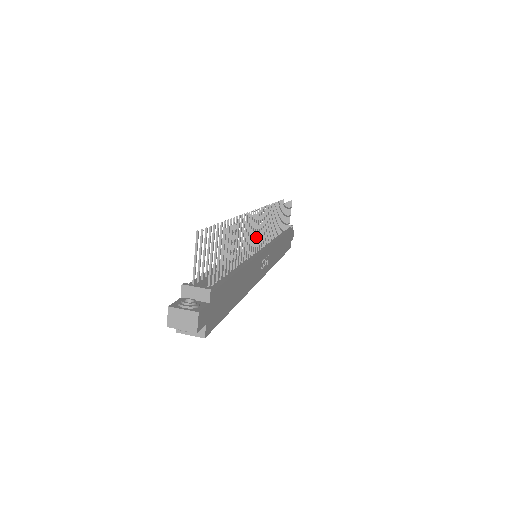
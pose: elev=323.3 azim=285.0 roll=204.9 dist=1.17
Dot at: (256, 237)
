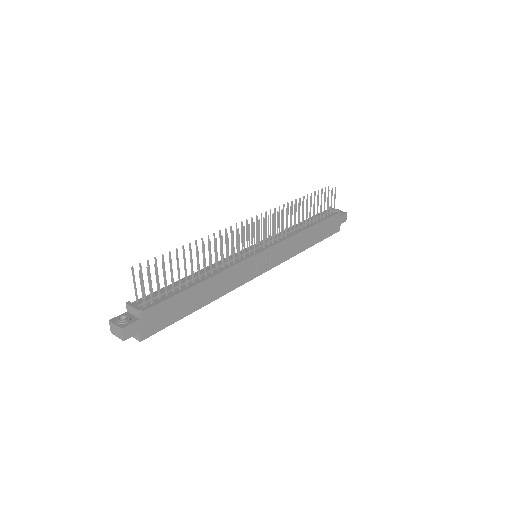
Dot at: (239, 247)
